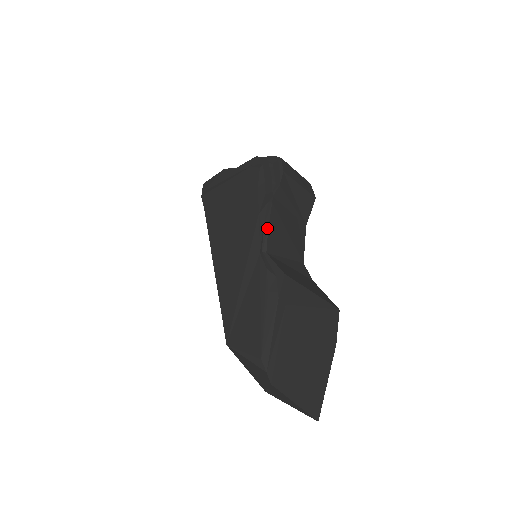
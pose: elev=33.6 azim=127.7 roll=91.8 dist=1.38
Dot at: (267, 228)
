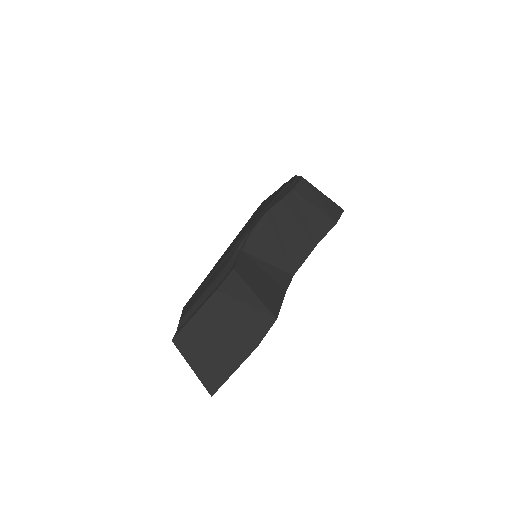
Dot at: (250, 231)
